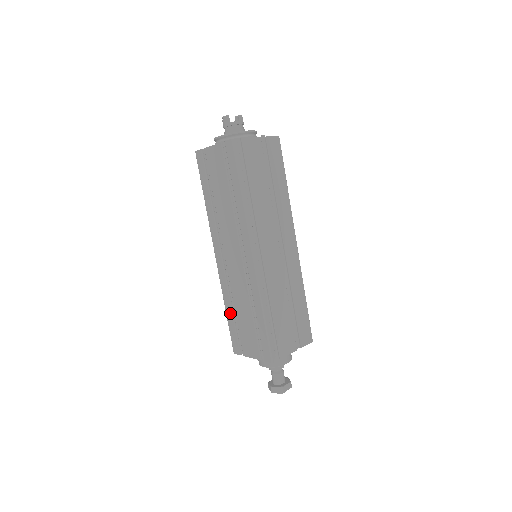
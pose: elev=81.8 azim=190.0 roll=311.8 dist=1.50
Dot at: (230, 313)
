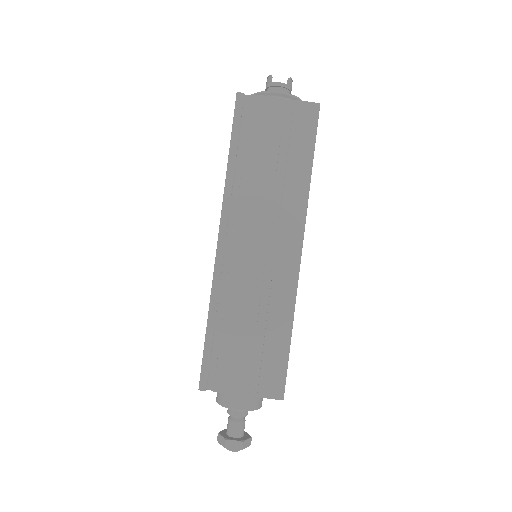
Dot at: occluded
